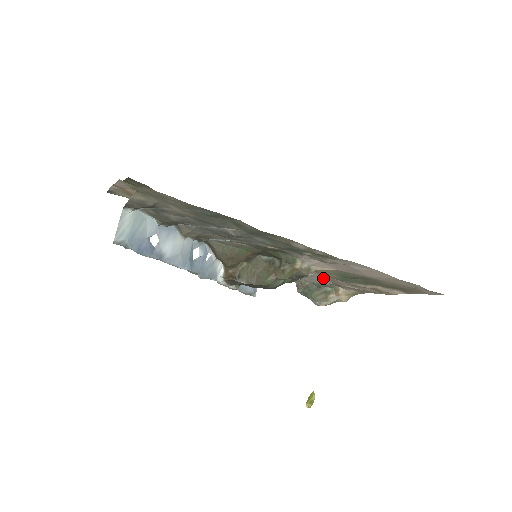
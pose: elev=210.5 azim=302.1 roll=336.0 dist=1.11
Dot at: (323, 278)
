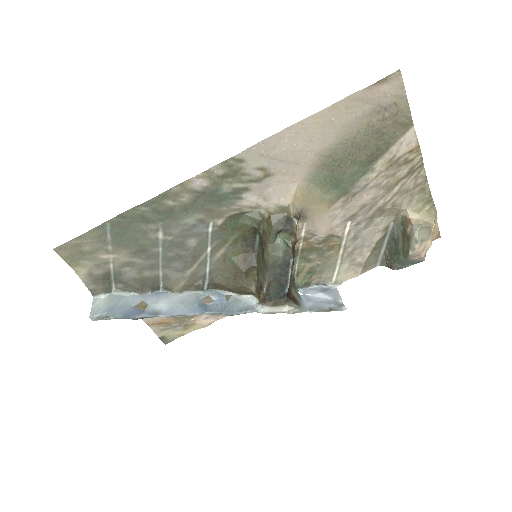
Dot at: (357, 219)
